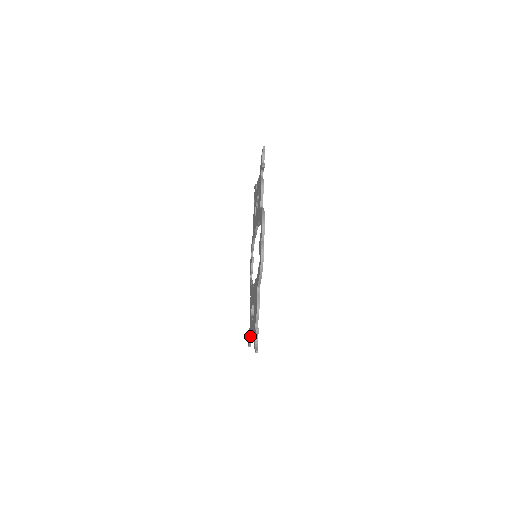
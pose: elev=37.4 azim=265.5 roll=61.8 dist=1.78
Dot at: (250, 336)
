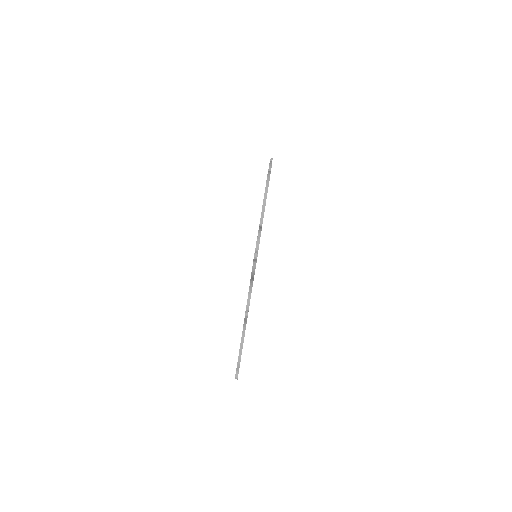
Dot at: (240, 344)
